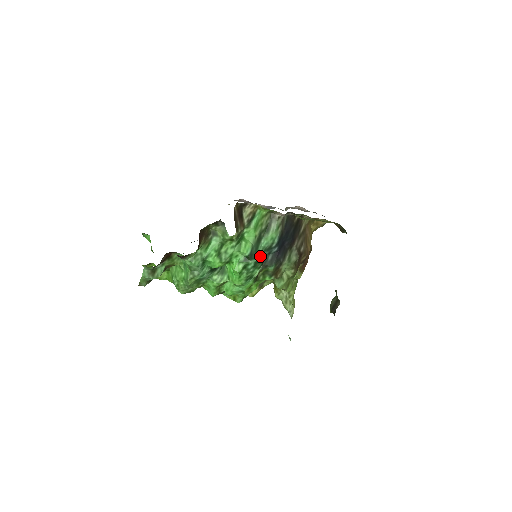
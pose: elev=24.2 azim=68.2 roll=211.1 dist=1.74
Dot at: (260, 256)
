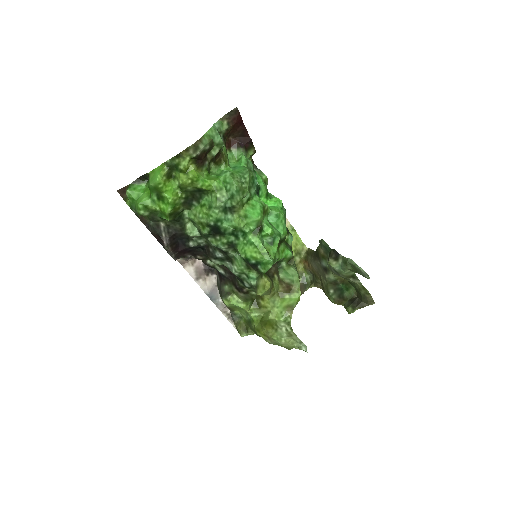
Dot at: occluded
